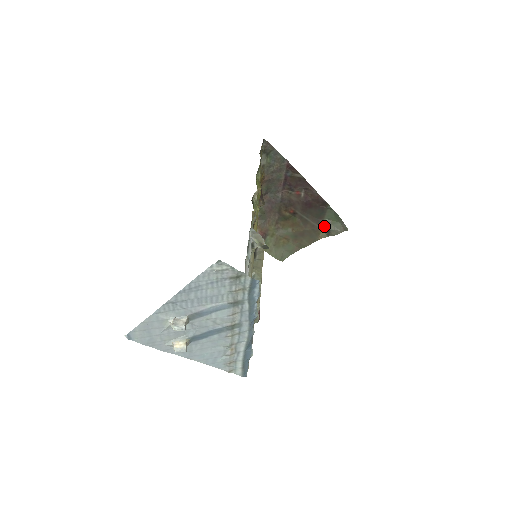
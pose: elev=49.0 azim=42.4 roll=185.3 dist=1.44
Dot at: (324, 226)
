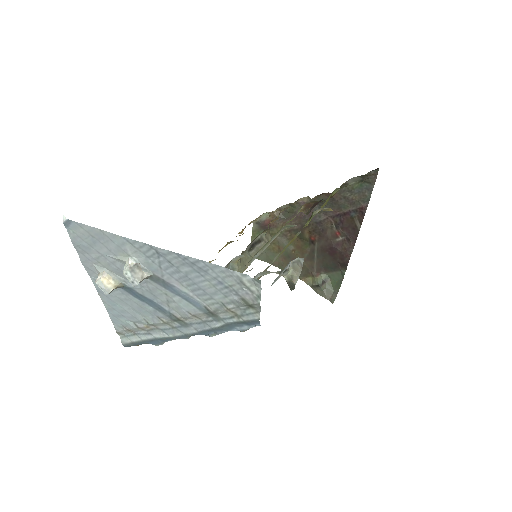
Dot at: (319, 277)
